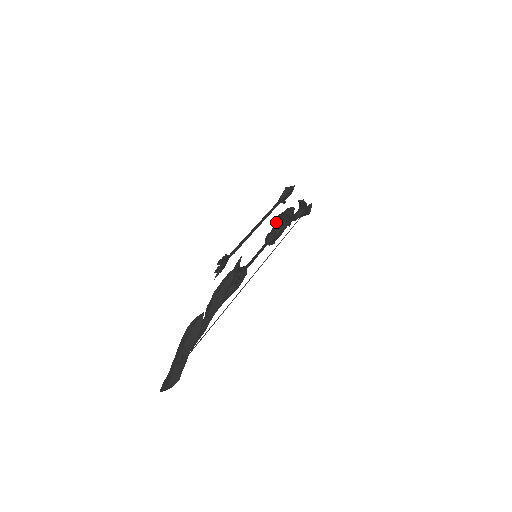
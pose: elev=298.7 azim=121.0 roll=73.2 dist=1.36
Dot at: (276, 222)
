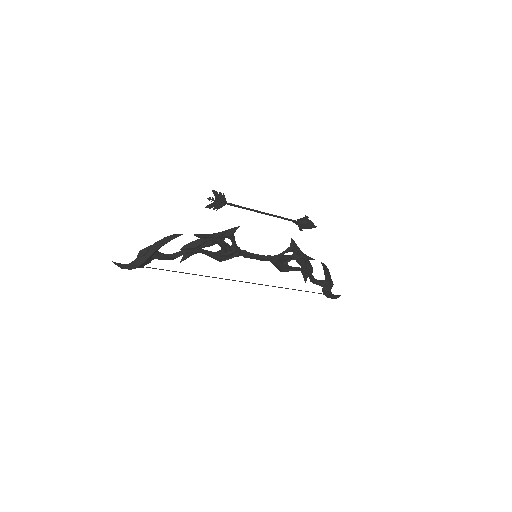
Dot at: (288, 247)
